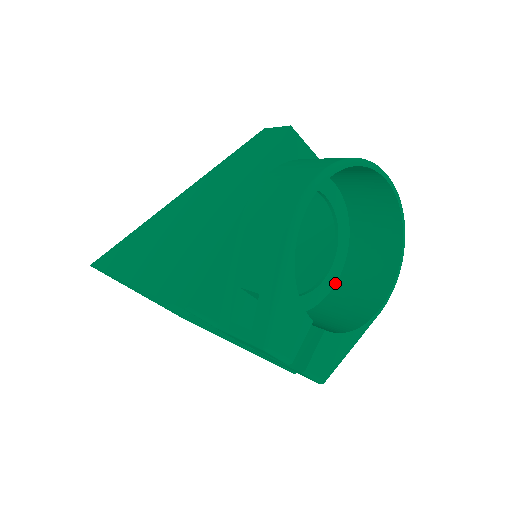
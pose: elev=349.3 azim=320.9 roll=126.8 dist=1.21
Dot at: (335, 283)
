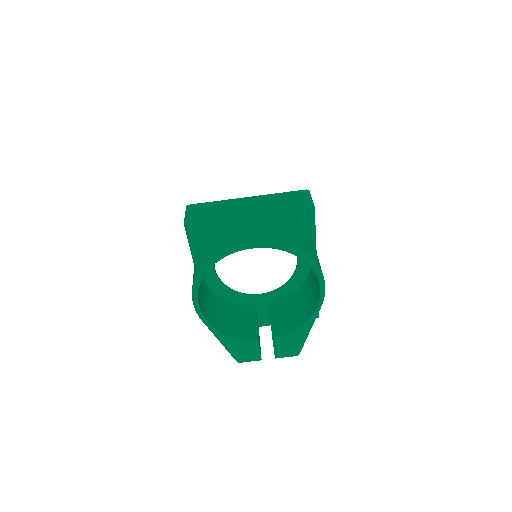
Dot at: occluded
